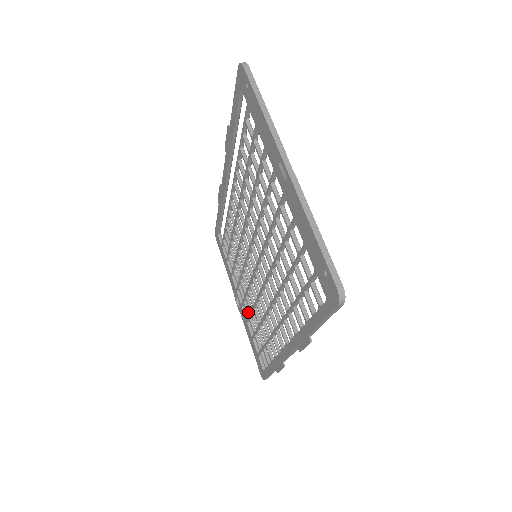
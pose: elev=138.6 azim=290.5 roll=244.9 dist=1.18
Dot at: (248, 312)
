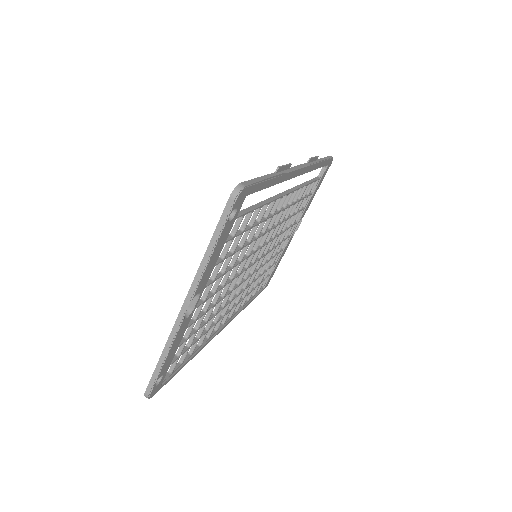
Dot at: (279, 248)
